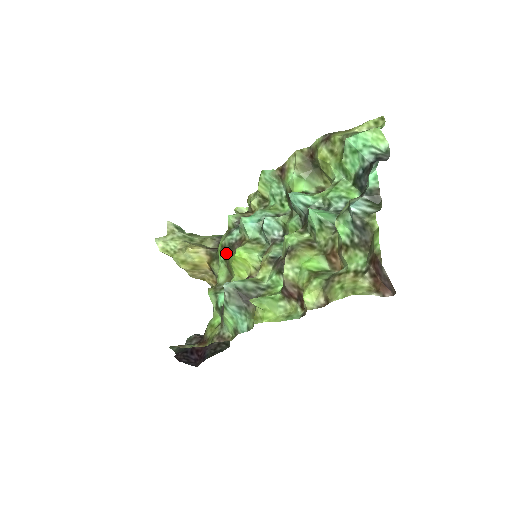
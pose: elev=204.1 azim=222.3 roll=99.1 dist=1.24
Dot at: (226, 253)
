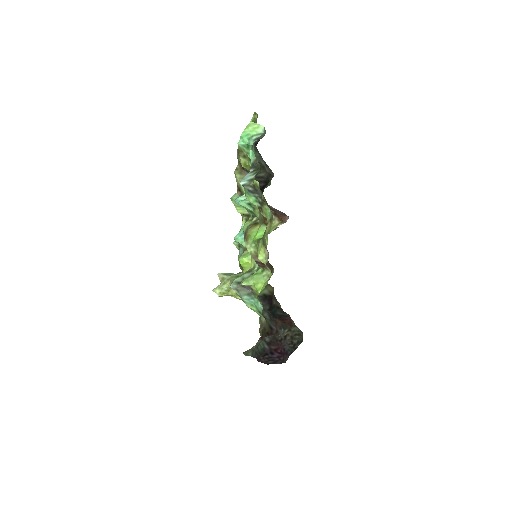
Dot at: occluded
